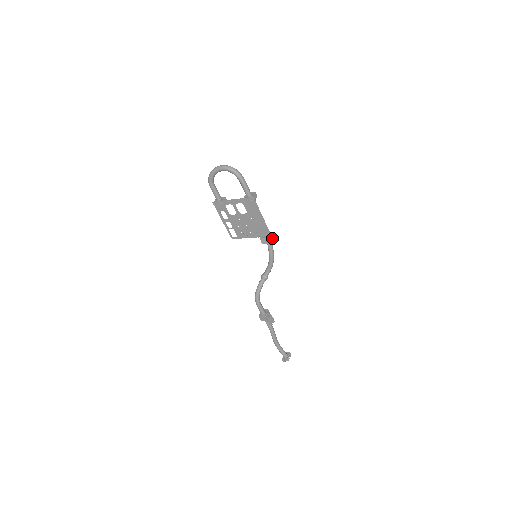
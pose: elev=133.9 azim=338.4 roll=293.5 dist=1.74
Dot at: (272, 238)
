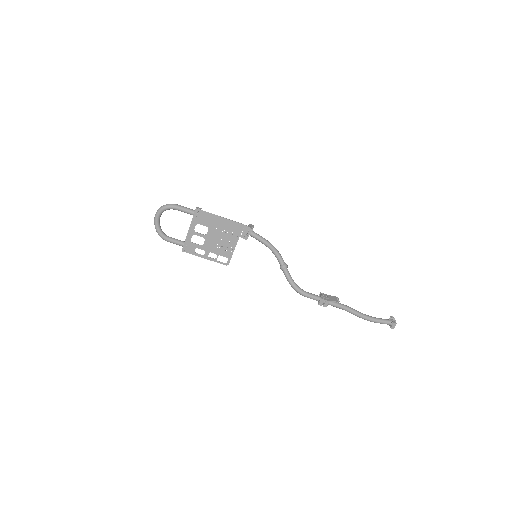
Dot at: (247, 227)
